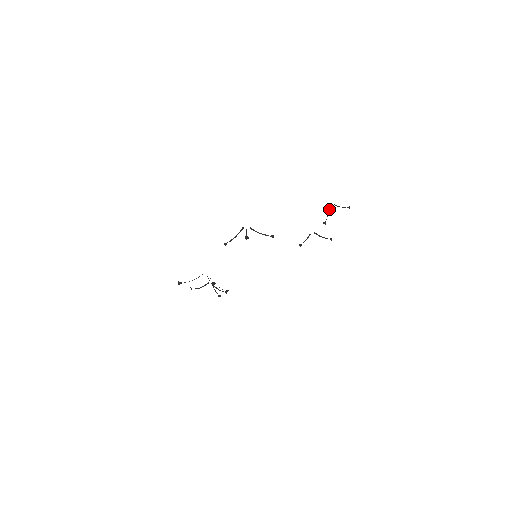
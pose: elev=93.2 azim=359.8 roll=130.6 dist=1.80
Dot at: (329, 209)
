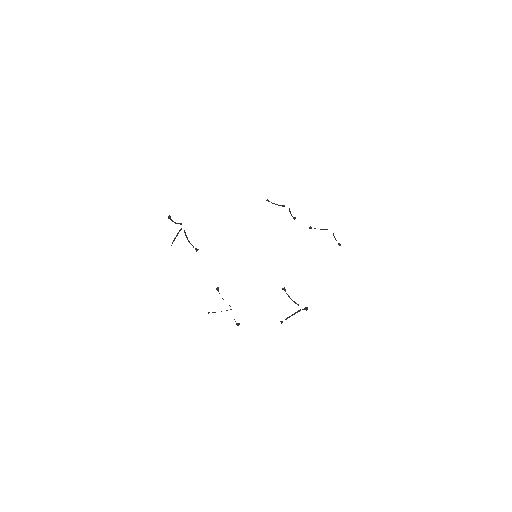
Dot at: (326, 229)
